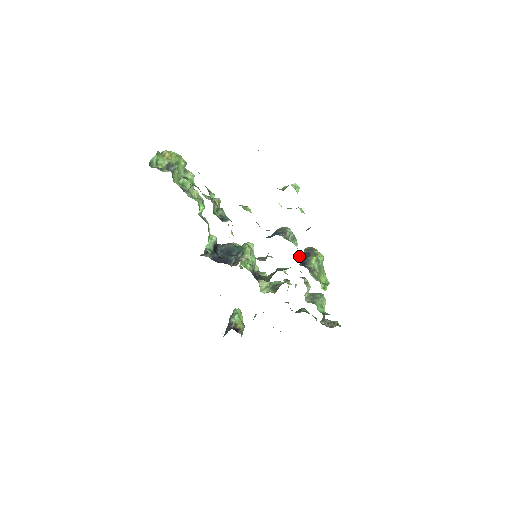
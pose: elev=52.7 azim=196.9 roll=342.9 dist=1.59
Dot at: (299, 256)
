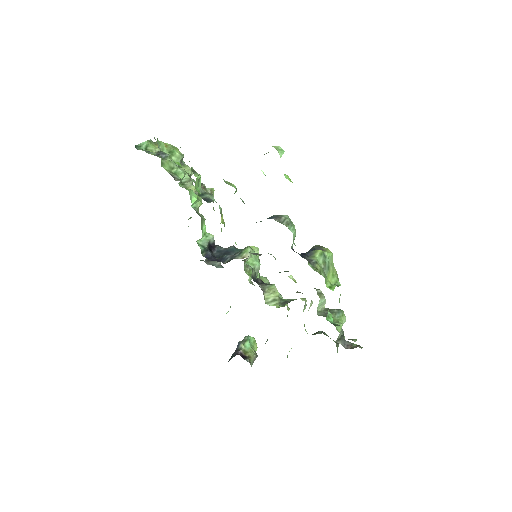
Dot at: occluded
